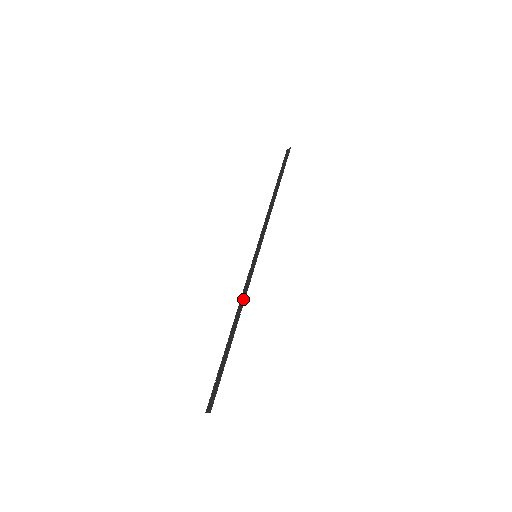
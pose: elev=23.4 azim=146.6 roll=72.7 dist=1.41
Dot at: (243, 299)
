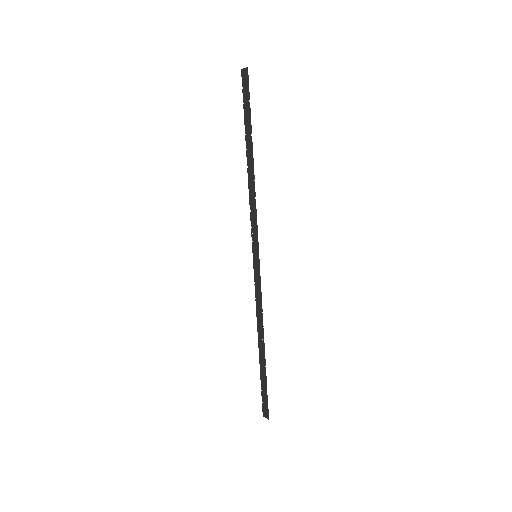
Dot at: (260, 312)
